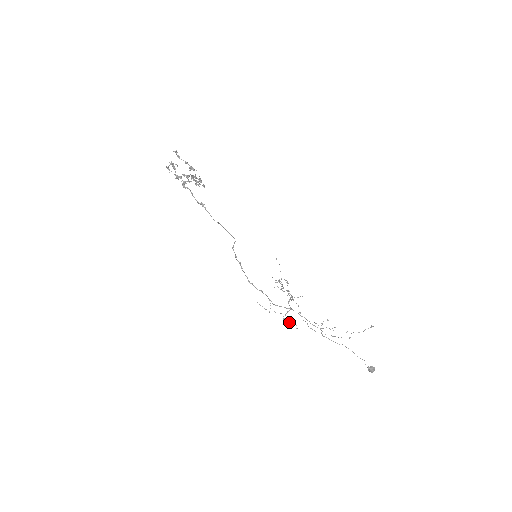
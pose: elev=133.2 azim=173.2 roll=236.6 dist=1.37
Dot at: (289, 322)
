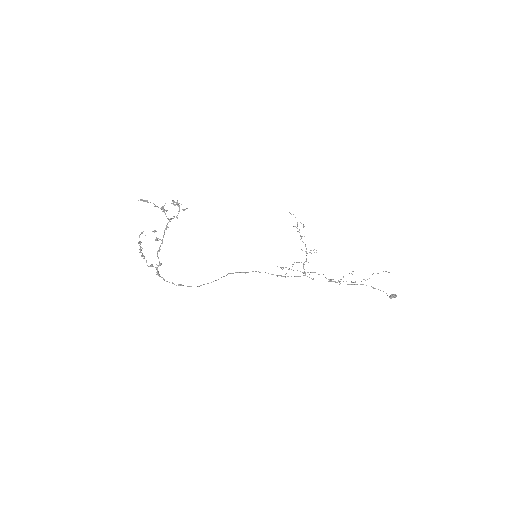
Dot at: occluded
